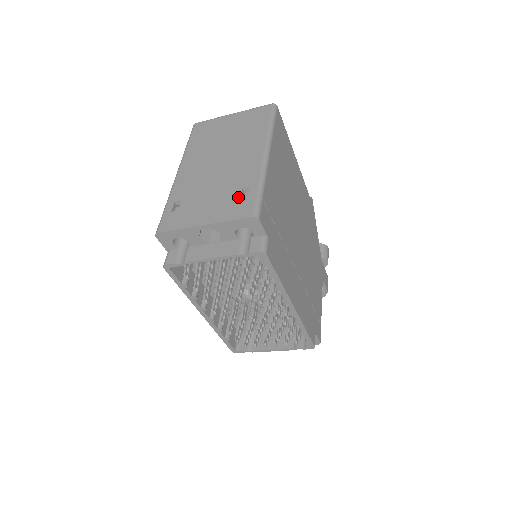
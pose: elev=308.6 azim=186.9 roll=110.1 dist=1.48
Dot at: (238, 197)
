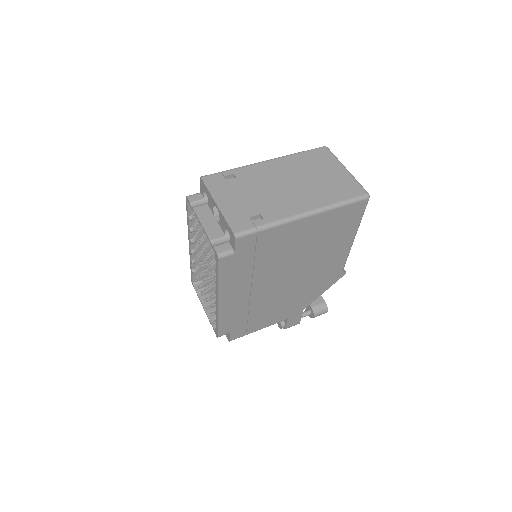
Dot at: (251, 215)
